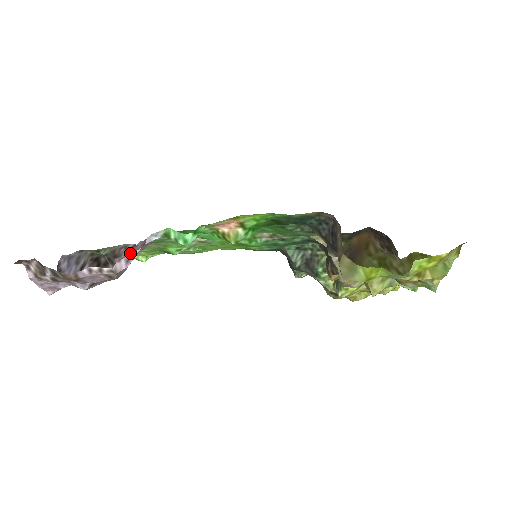
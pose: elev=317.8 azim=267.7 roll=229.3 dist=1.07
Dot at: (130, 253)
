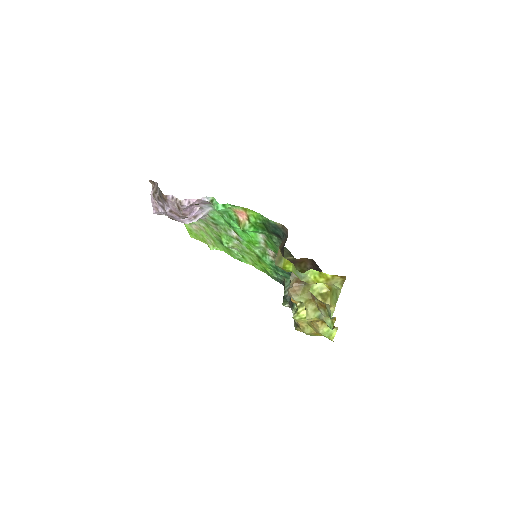
Dot at: occluded
